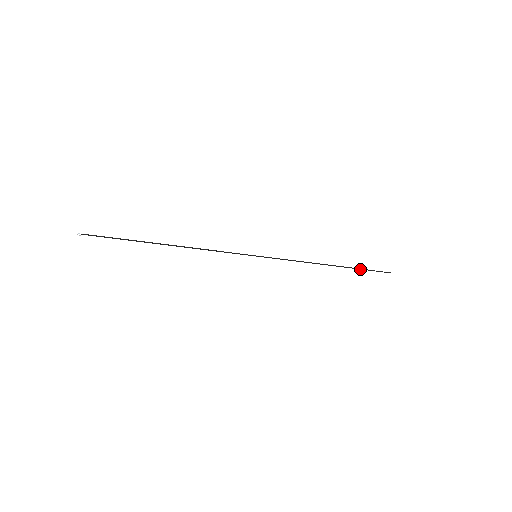
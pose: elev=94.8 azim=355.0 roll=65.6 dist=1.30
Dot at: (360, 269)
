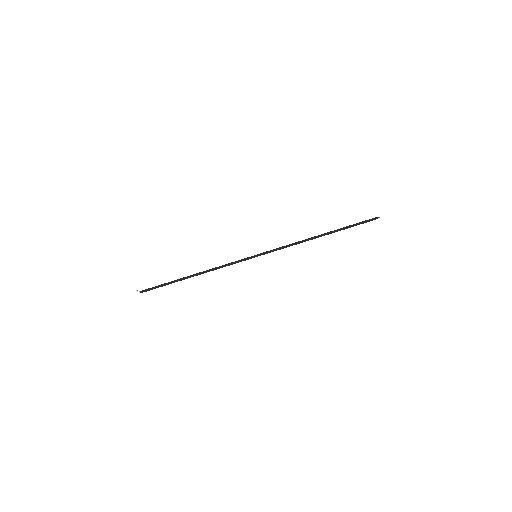
Dot at: occluded
